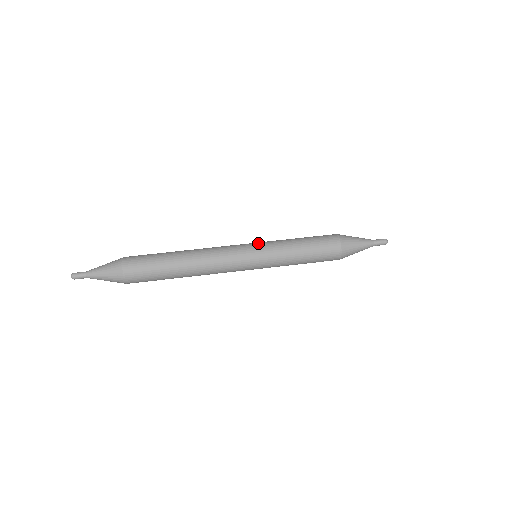
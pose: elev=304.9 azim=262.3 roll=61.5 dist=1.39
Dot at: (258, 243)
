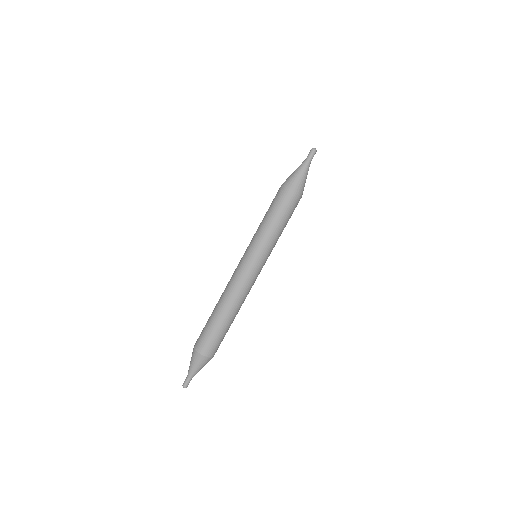
Dot at: (247, 249)
